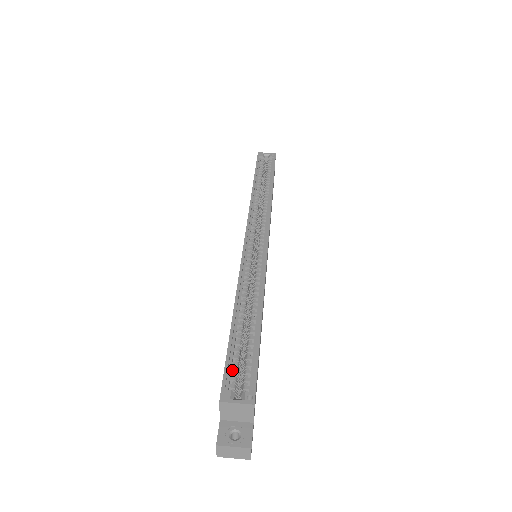
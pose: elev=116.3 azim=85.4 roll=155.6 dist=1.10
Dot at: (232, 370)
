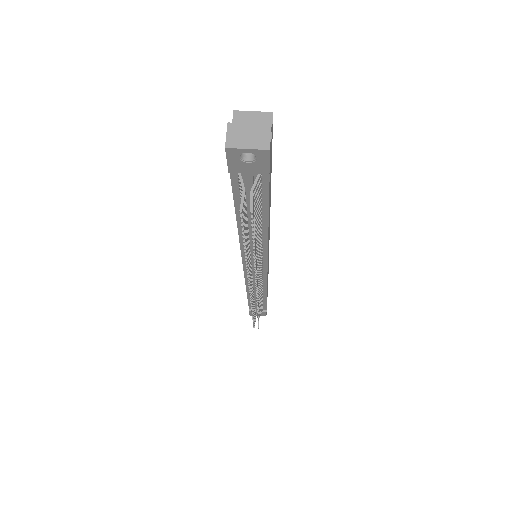
Dot at: occluded
